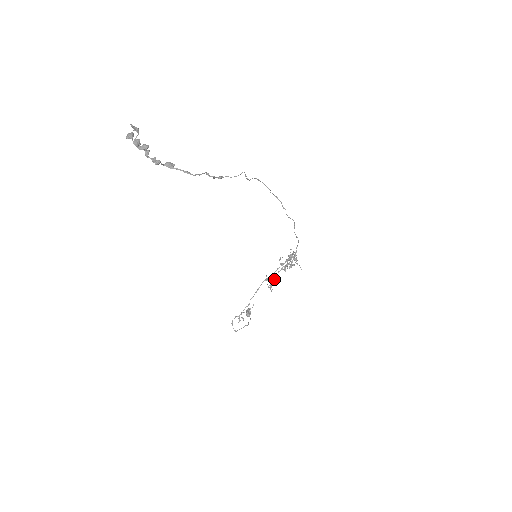
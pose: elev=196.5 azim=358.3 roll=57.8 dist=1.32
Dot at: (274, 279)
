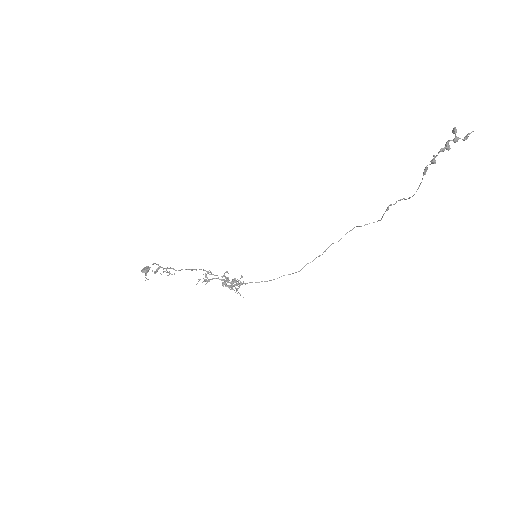
Dot at: occluded
